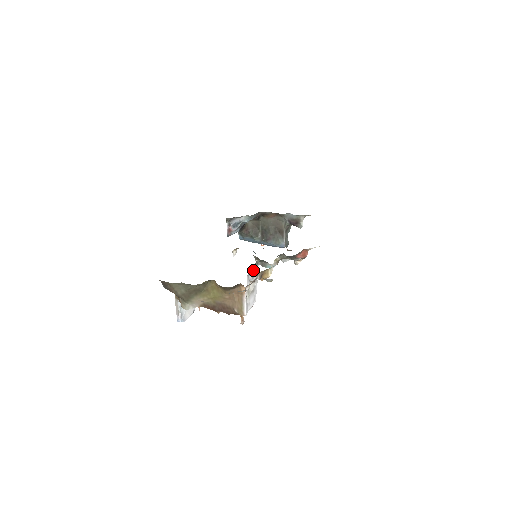
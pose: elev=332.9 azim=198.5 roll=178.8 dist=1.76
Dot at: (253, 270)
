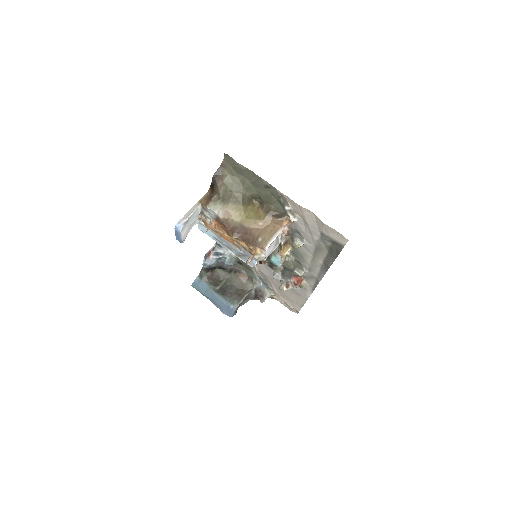
Dot at: occluded
